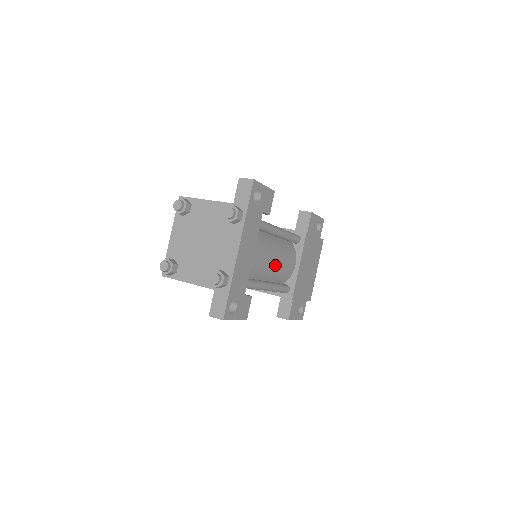
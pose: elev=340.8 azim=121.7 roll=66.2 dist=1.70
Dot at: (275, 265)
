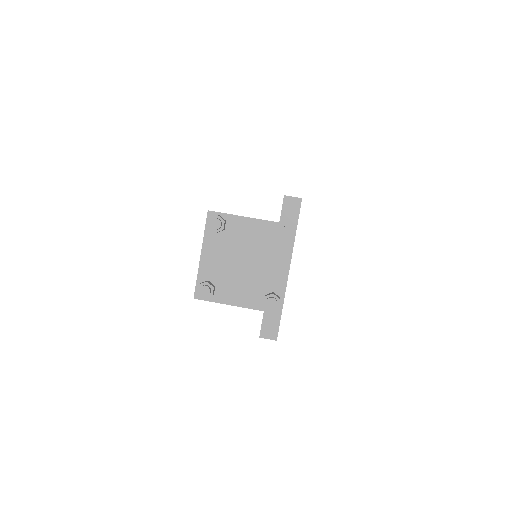
Dot at: occluded
